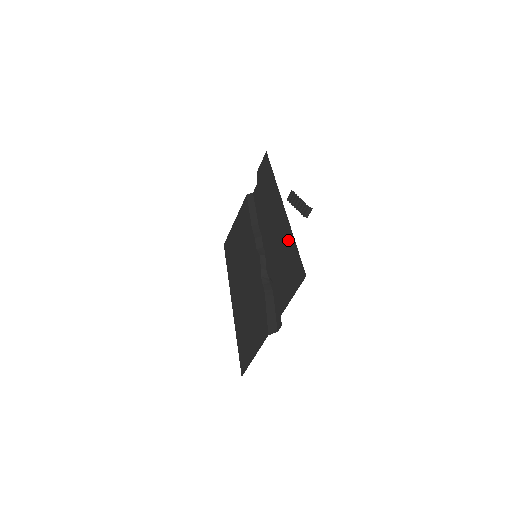
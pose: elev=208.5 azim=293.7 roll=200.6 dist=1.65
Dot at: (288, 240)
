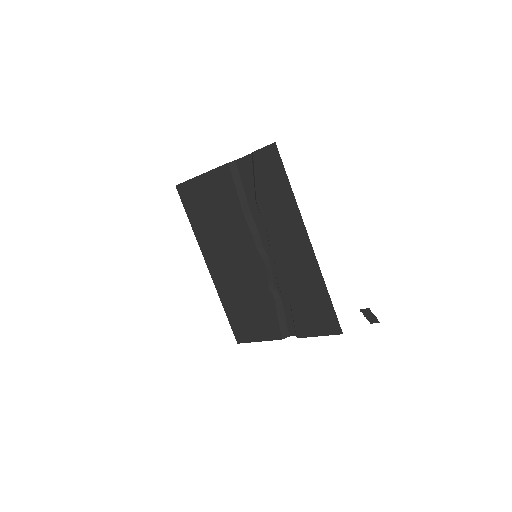
Dot at: (318, 286)
